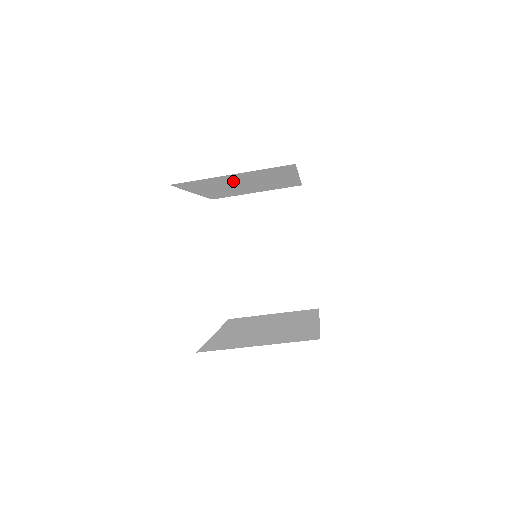
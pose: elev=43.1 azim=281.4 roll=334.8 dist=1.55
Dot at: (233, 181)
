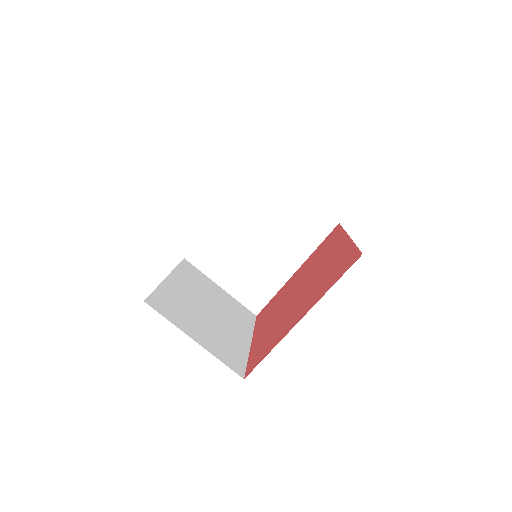
Dot at: occluded
